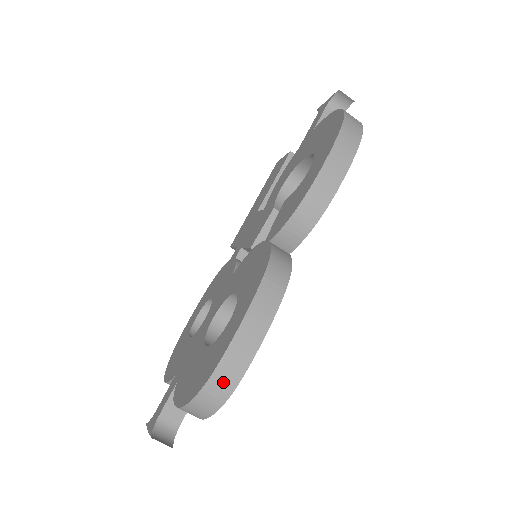
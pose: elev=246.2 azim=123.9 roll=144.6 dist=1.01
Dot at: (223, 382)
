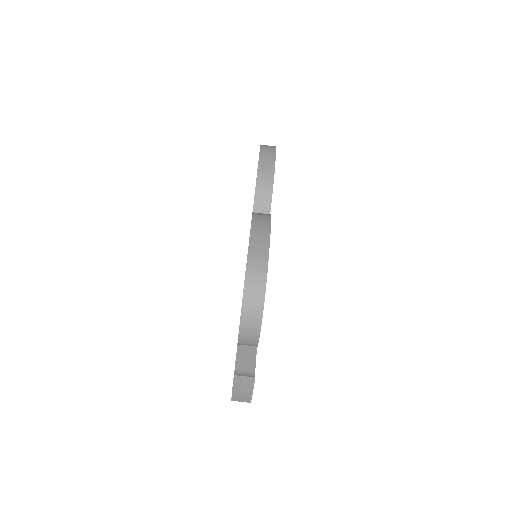
Dot at: (256, 274)
